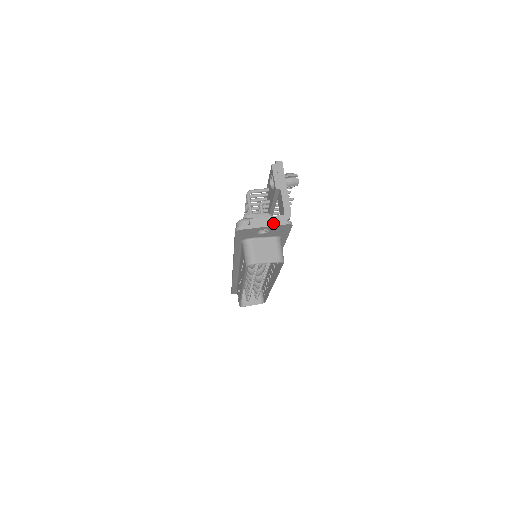
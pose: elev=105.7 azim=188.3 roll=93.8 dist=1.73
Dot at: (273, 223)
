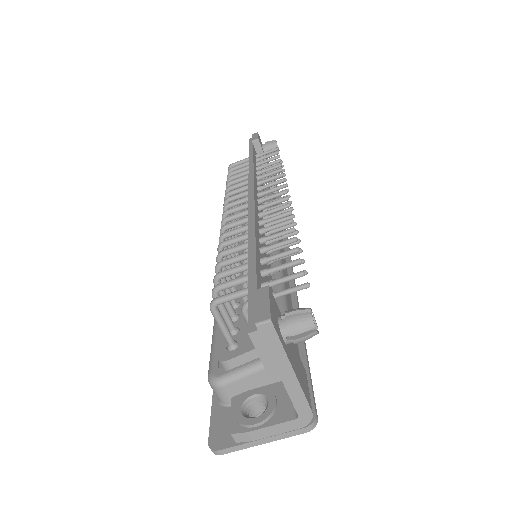
Dot at: (278, 436)
